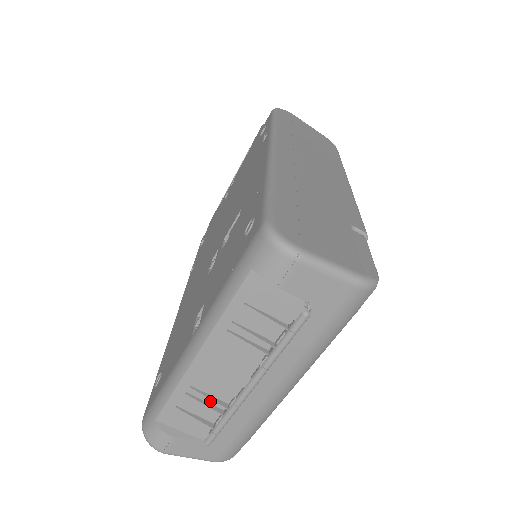
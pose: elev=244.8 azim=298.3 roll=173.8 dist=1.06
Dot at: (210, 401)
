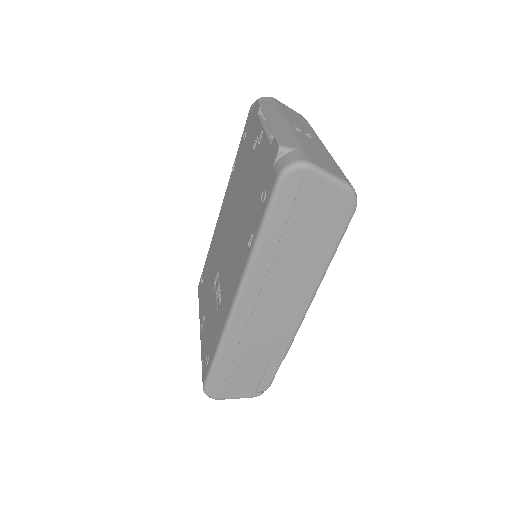
Dot at: occluded
